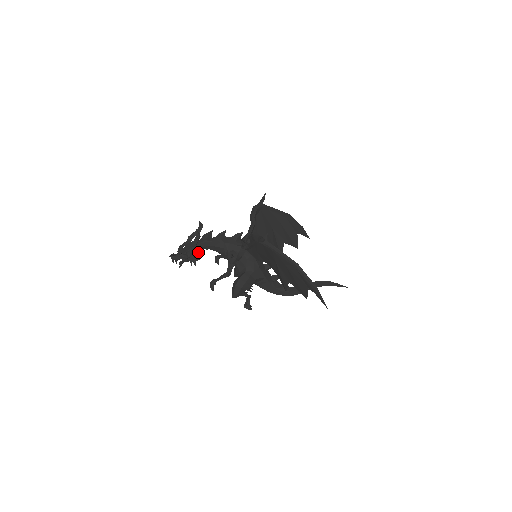
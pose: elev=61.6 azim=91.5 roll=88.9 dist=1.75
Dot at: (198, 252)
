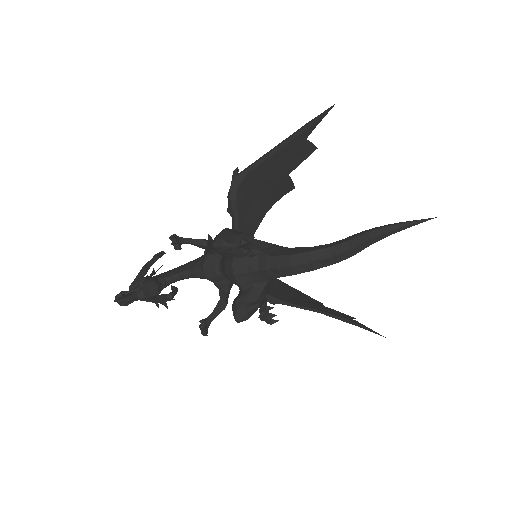
Dot at: occluded
